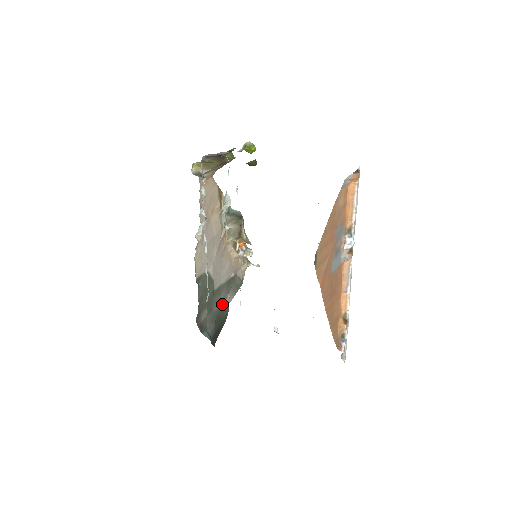
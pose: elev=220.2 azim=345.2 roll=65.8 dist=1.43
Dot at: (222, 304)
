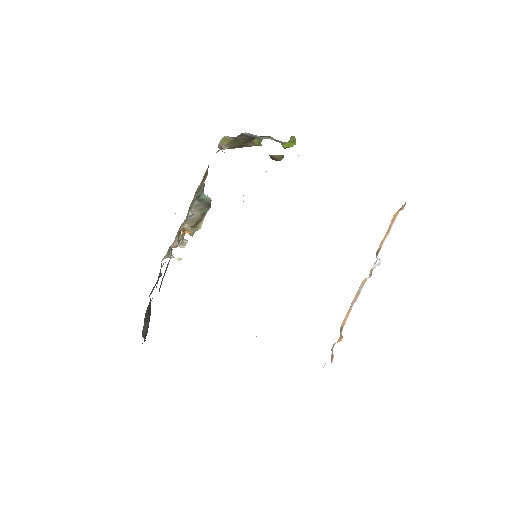
Dot at: (150, 299)
